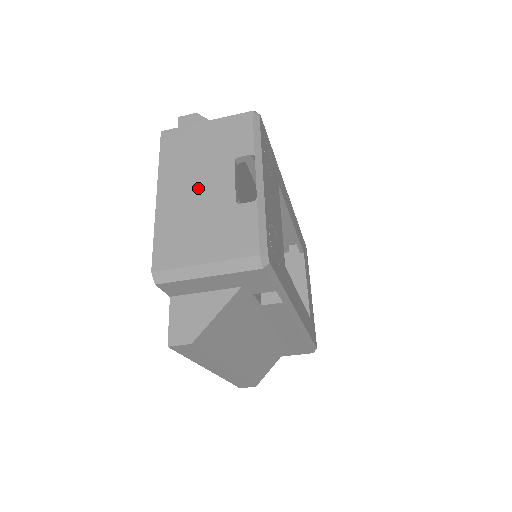
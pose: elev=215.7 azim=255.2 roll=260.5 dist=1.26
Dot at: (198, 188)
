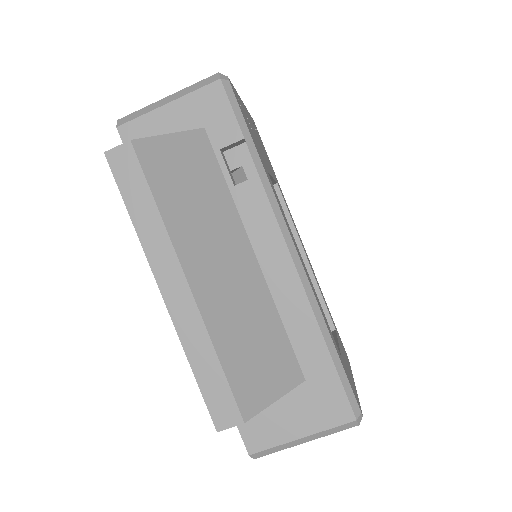
Dot at: occluded
